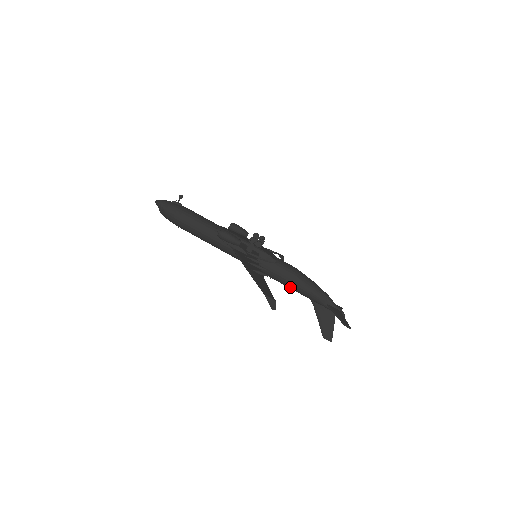
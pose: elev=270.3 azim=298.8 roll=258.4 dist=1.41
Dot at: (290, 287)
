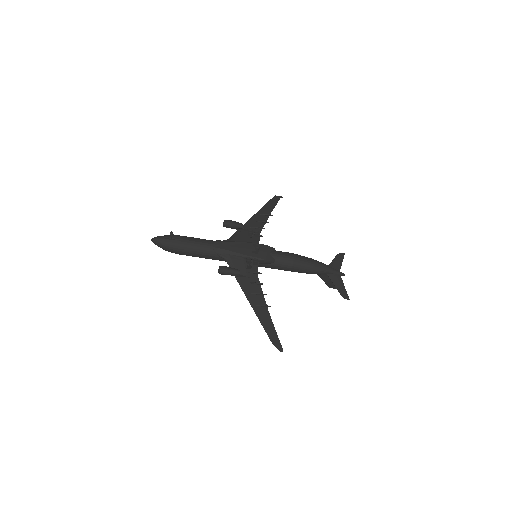
Dot at: (292, 271)
